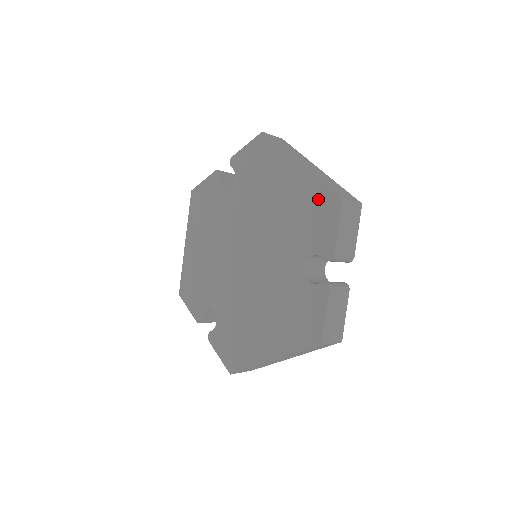
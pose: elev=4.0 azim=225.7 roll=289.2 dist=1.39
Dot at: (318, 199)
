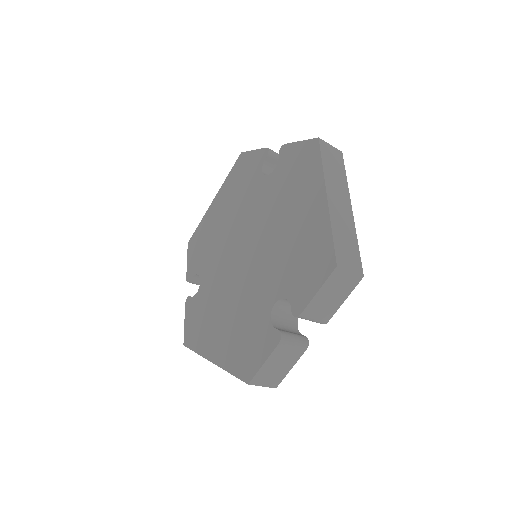
Dot at: (320, 248)
